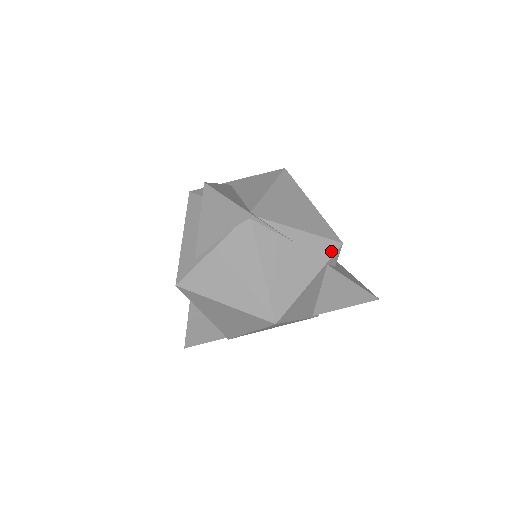
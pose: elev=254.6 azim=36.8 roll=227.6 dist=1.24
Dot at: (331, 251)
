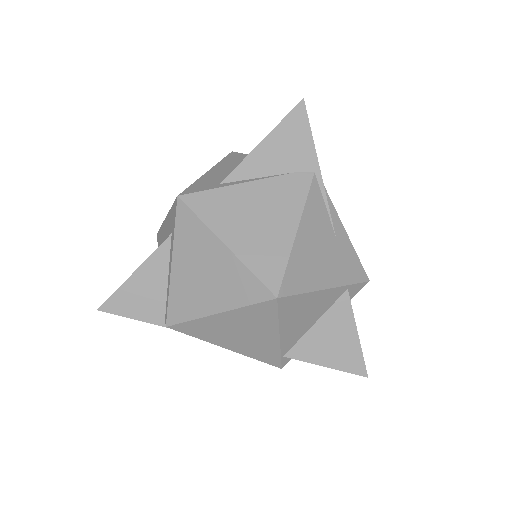
Dot at: (358, 277)
